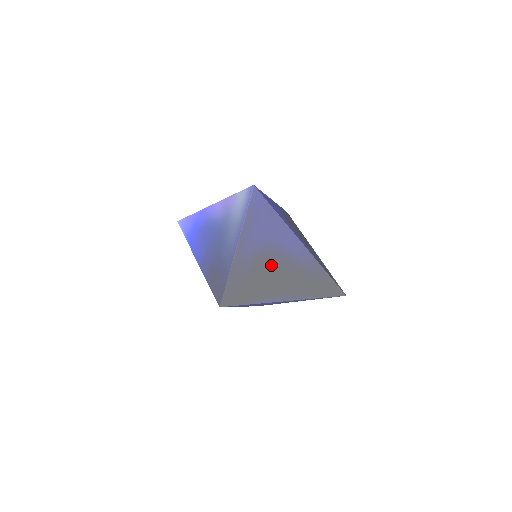
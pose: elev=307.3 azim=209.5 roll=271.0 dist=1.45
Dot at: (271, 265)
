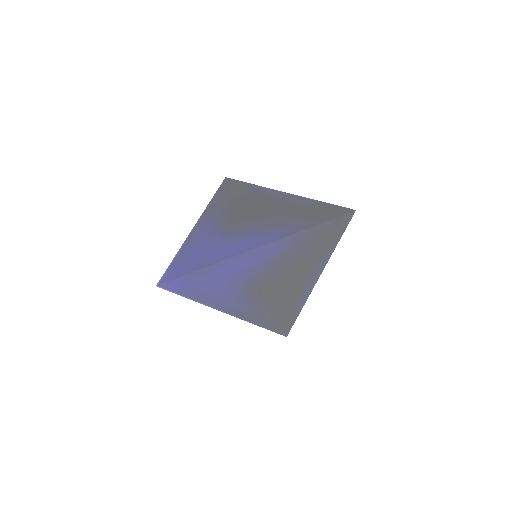
Dot at: (266, 285)
